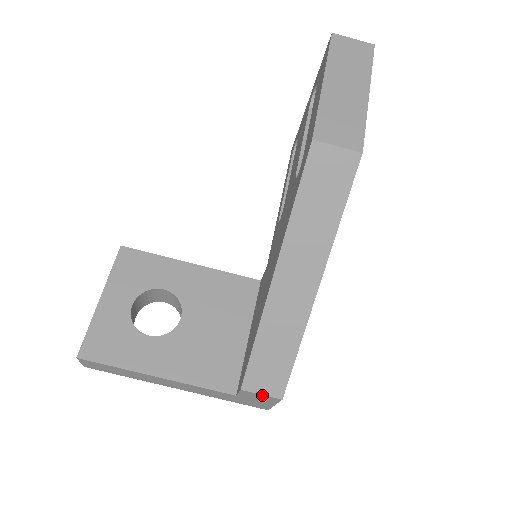
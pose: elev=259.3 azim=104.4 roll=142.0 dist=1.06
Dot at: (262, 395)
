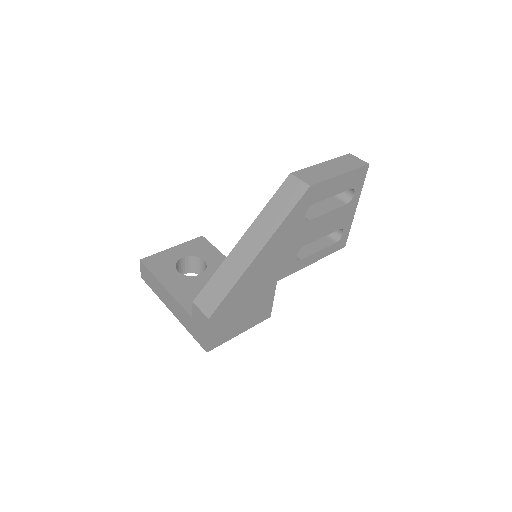
Dot at: (201, 312)
